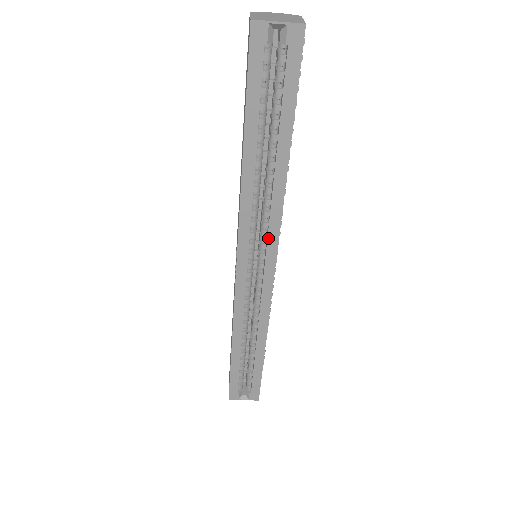
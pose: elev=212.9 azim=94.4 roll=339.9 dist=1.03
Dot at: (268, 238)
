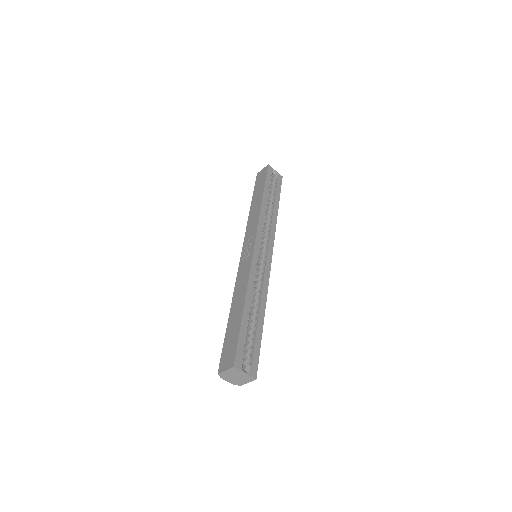
Dot at: (270, 238)
